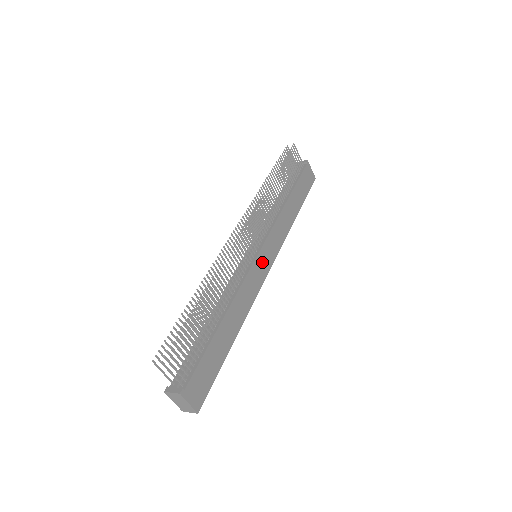
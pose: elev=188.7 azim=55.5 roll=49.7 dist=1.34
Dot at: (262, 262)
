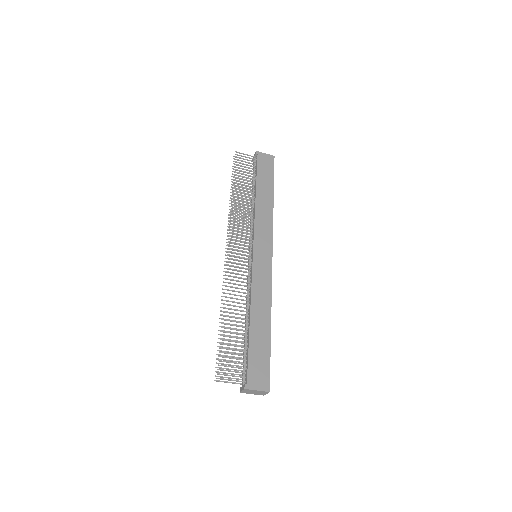
Dot at: (261, 258)
